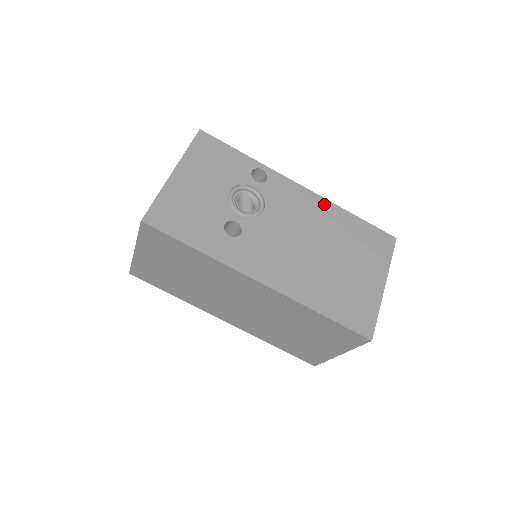
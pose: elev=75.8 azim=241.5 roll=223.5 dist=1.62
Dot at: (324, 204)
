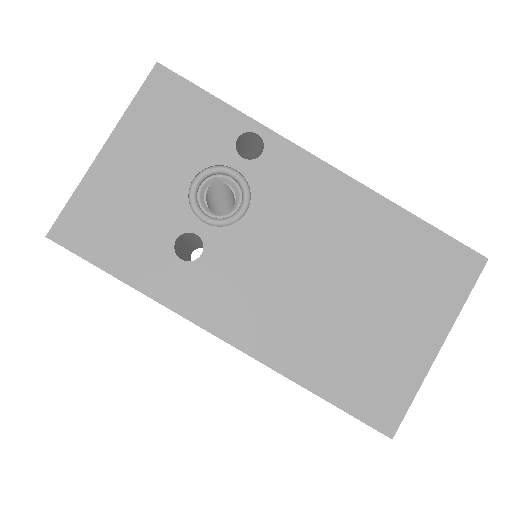
Dot at: (360, 196)
